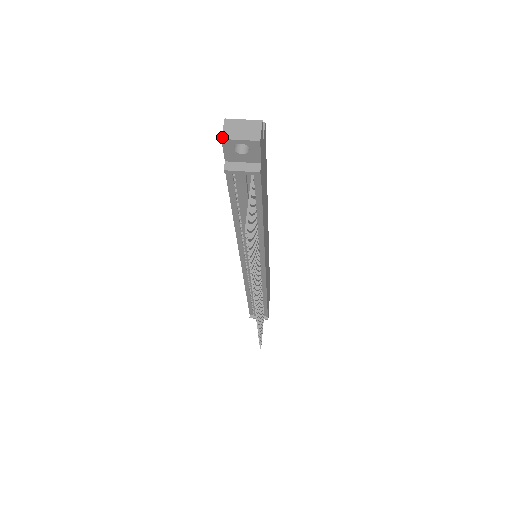
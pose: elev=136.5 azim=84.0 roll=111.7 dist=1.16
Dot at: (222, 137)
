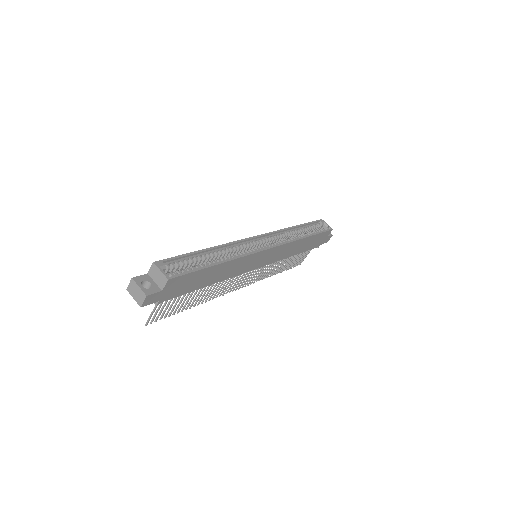
Dot at: (127, 289)
